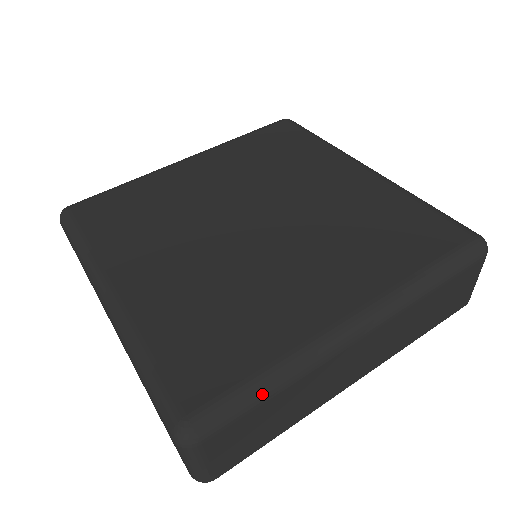
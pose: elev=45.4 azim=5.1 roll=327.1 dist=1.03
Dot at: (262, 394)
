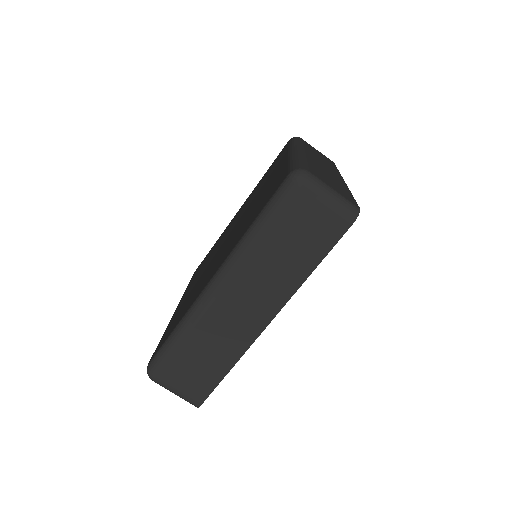
Dot at: (300, 161)
